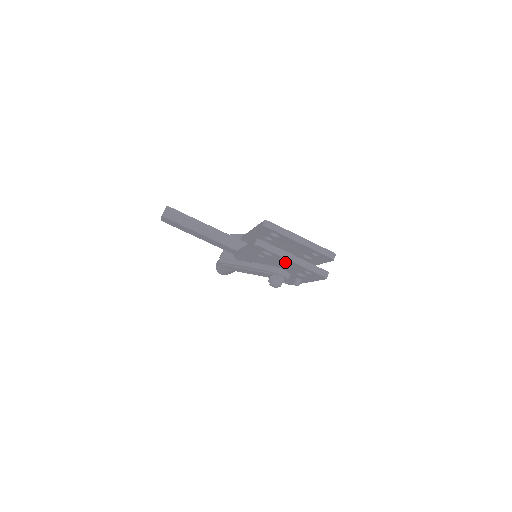
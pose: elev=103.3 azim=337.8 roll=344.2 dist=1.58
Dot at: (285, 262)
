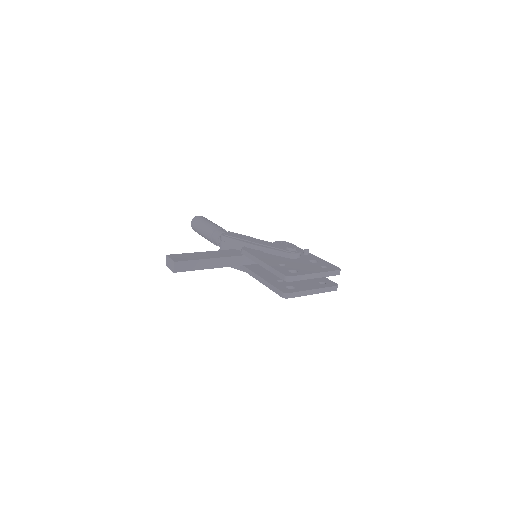
Dot at: occluded
